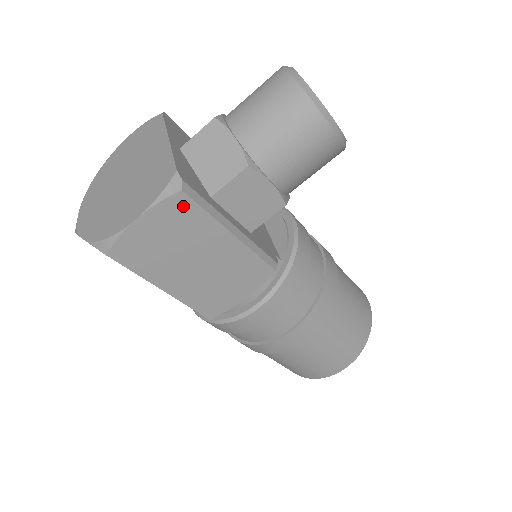
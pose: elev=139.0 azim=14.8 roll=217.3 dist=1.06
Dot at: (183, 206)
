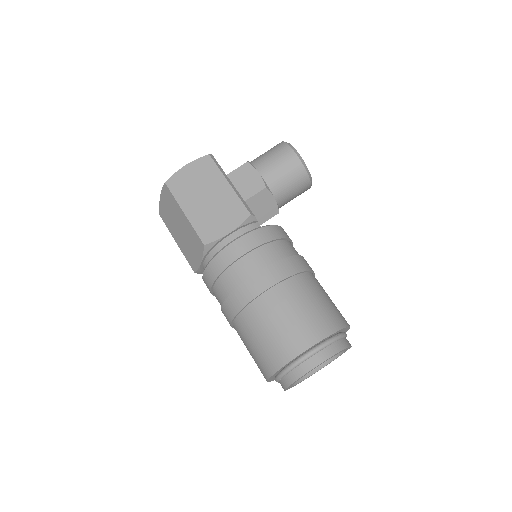
Dot at: (208, 163)
